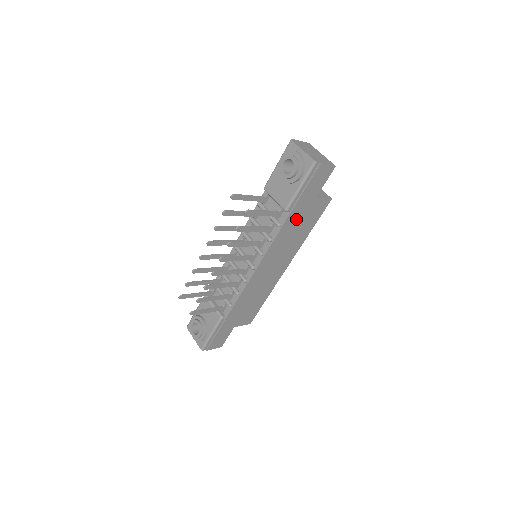
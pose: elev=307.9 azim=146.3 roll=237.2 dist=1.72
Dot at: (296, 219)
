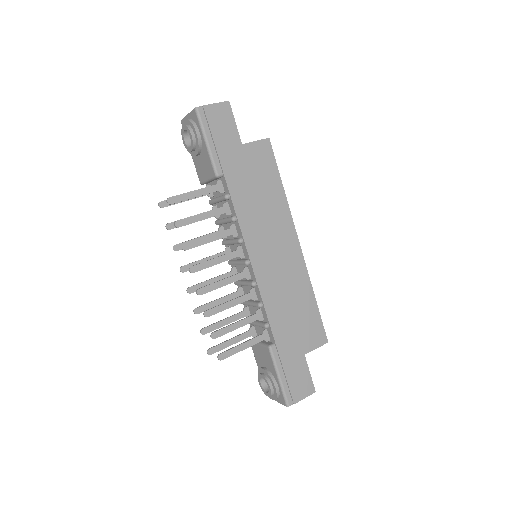
Dot at: (242, 180)
